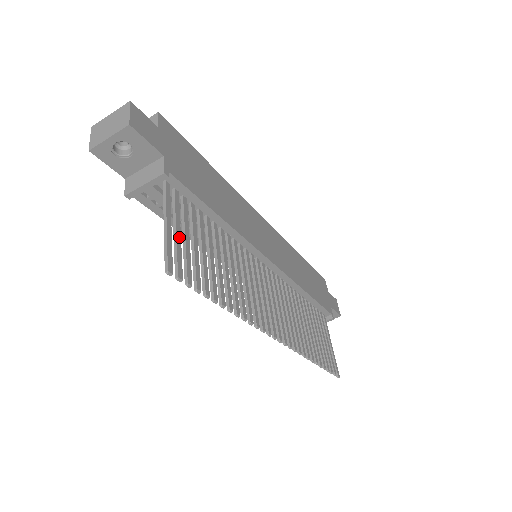
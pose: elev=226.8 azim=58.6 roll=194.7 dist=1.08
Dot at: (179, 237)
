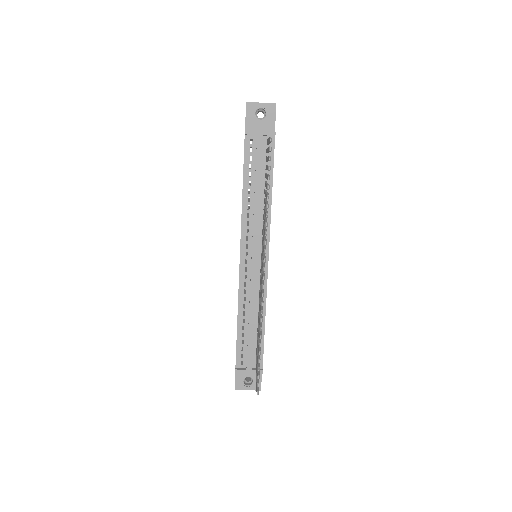
Dot at: occluded
